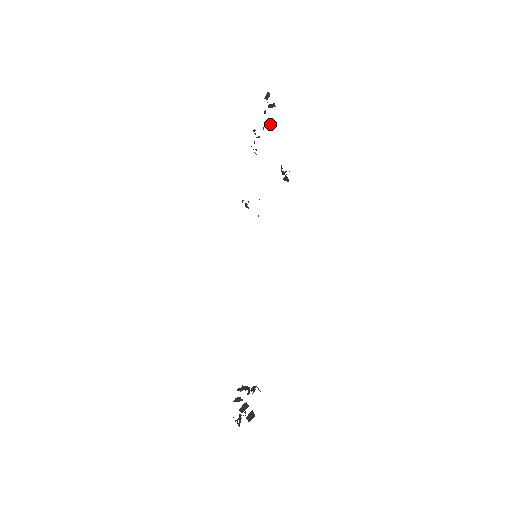
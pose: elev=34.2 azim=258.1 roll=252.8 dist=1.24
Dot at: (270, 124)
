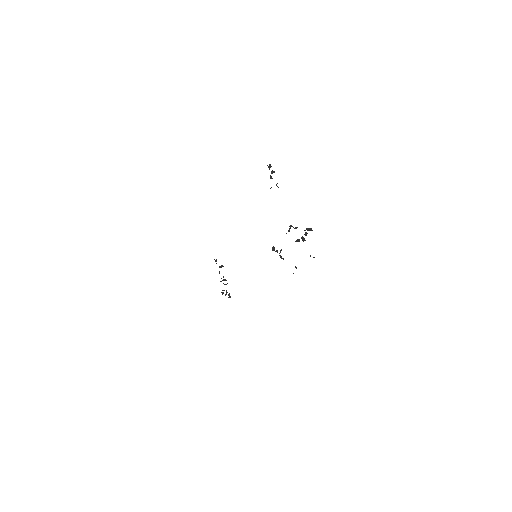
Dot at: (312, 230)
